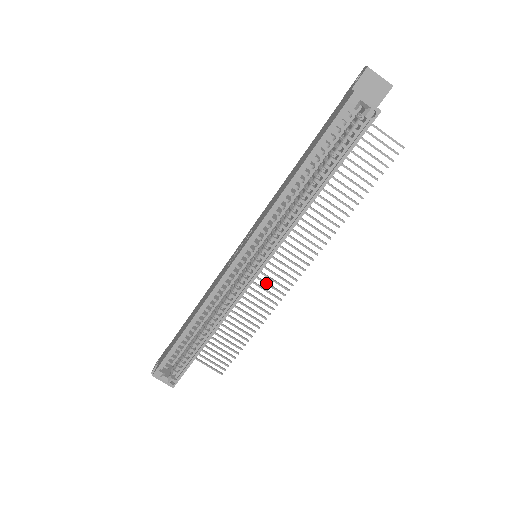
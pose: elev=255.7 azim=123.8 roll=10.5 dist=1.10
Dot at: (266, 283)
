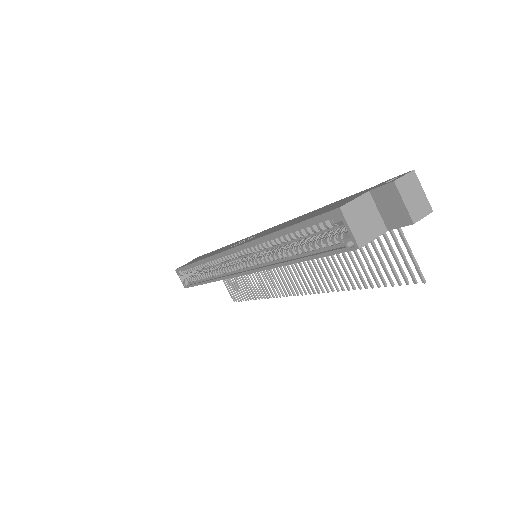
Dot at: (273, 275)
